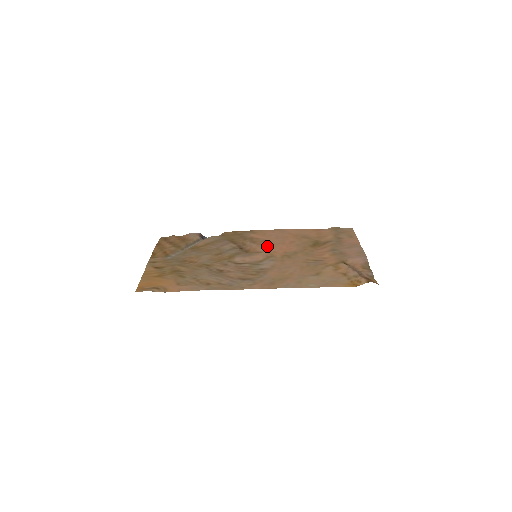
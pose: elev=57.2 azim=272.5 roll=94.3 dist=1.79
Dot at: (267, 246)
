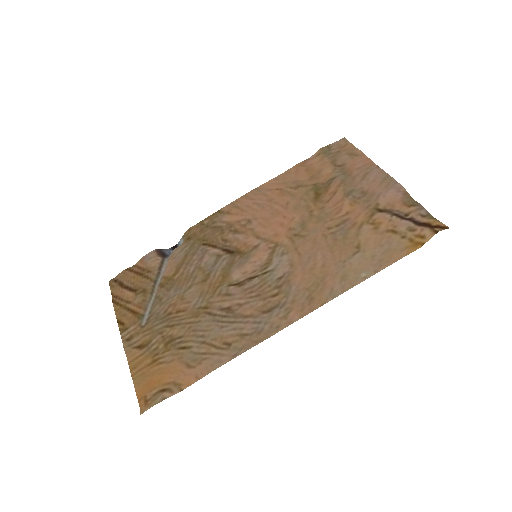
Dot at: (258, 230)
